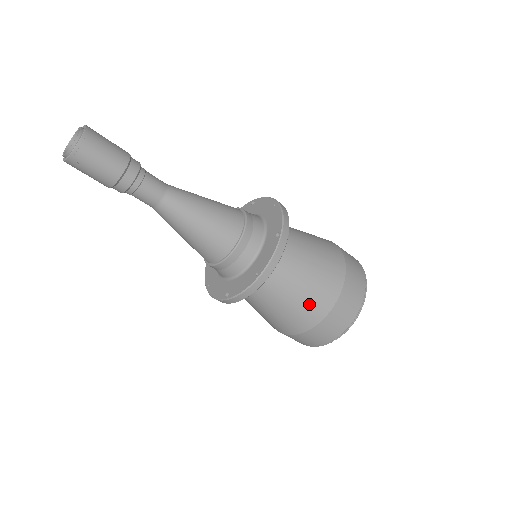
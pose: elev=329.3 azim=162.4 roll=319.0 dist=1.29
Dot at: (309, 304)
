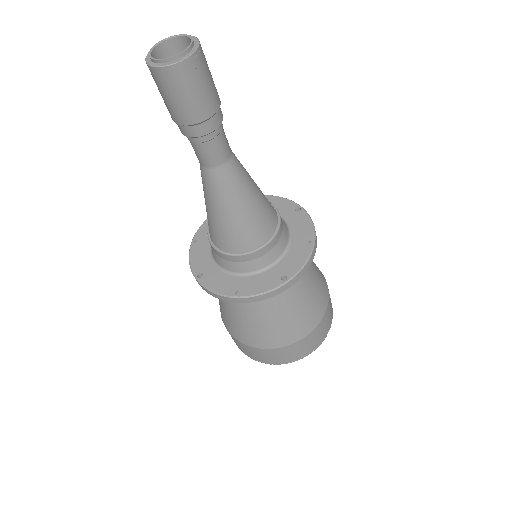
Dot at: (320, 287)
